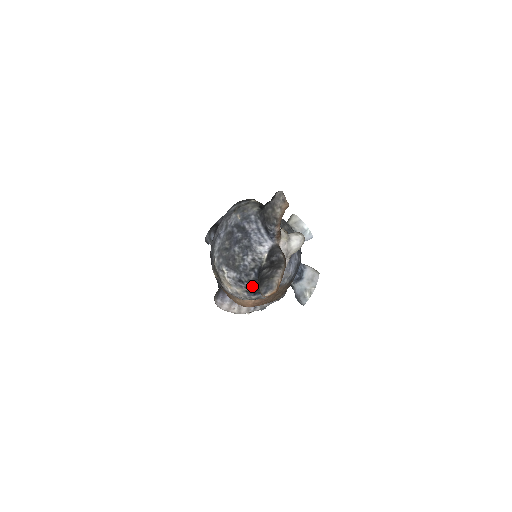
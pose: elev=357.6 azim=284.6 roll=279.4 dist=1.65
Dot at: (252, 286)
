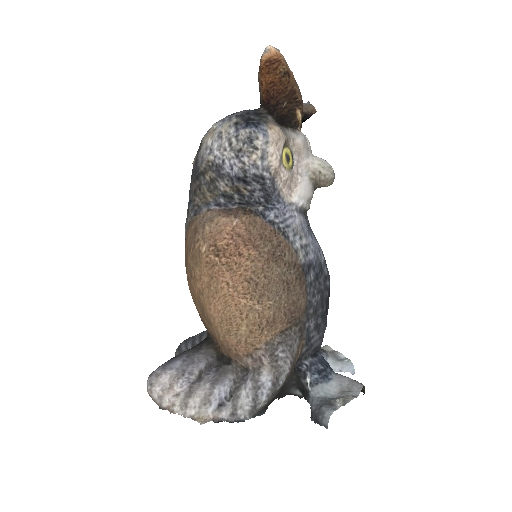
Dot at: (247, 113)
